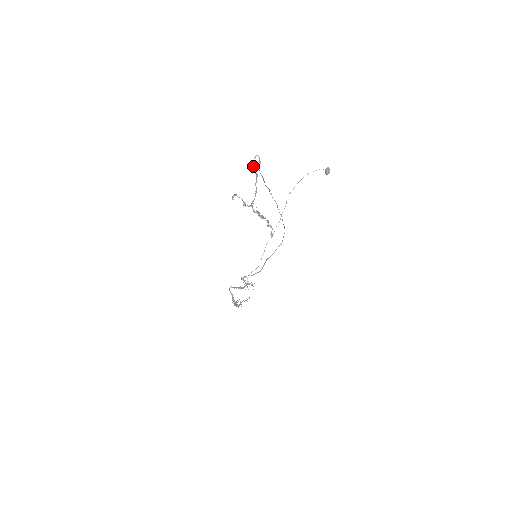
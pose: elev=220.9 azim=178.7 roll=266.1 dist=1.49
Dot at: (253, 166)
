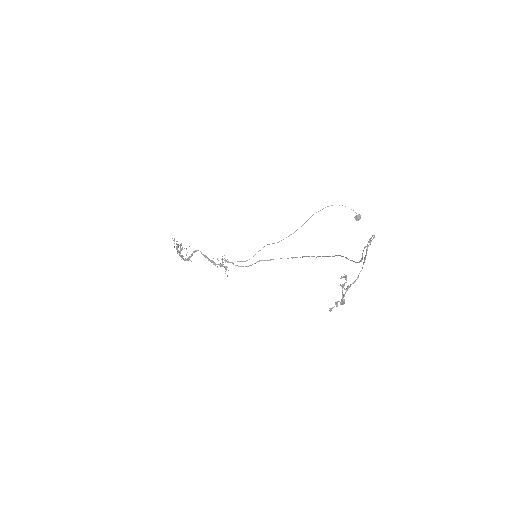
Dot at: occluded
